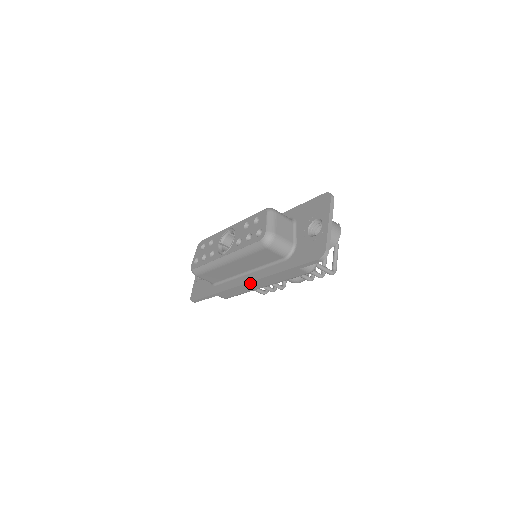
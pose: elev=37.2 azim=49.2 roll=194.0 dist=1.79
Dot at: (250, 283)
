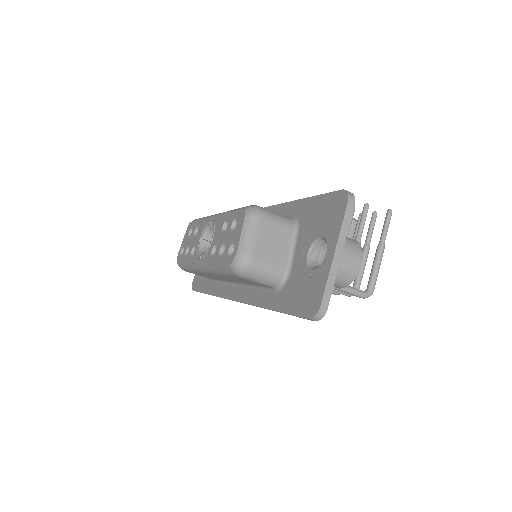
Dot at: occluded
